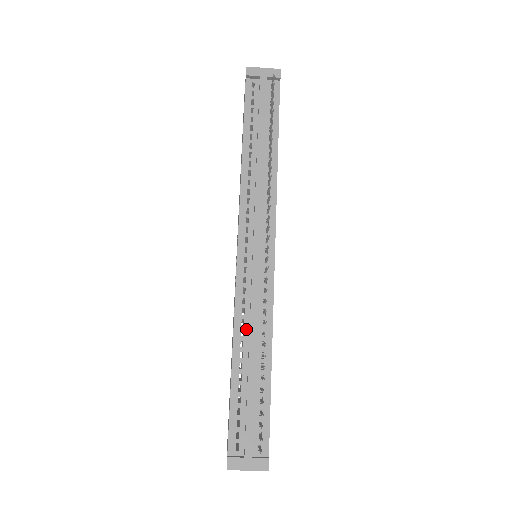
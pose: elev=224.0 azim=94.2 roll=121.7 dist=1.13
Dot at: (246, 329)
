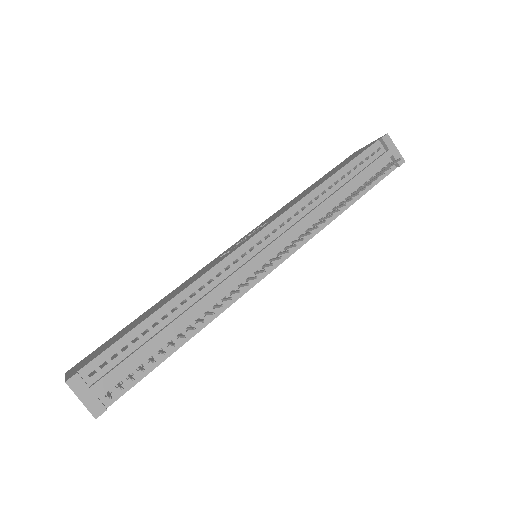
Dot at: (198, 295)
